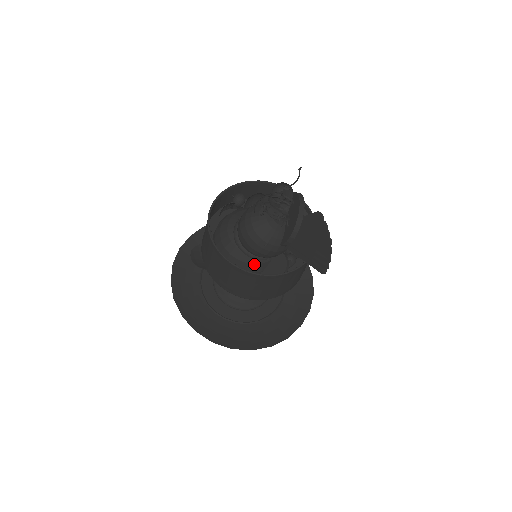
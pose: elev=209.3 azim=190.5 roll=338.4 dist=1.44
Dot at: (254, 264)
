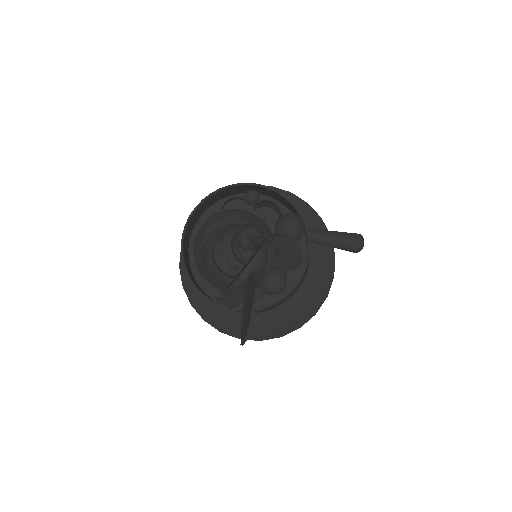
Dot at: (214, 280)
